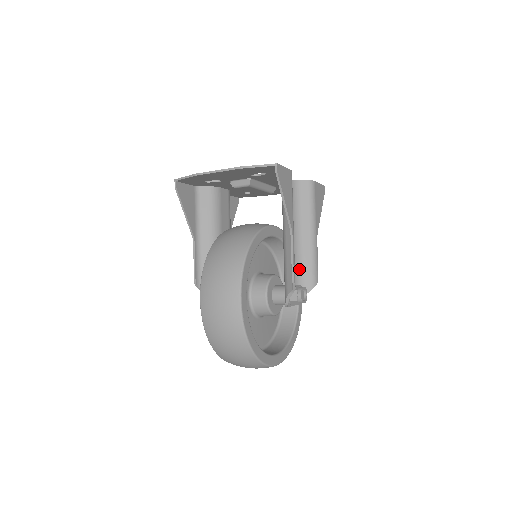
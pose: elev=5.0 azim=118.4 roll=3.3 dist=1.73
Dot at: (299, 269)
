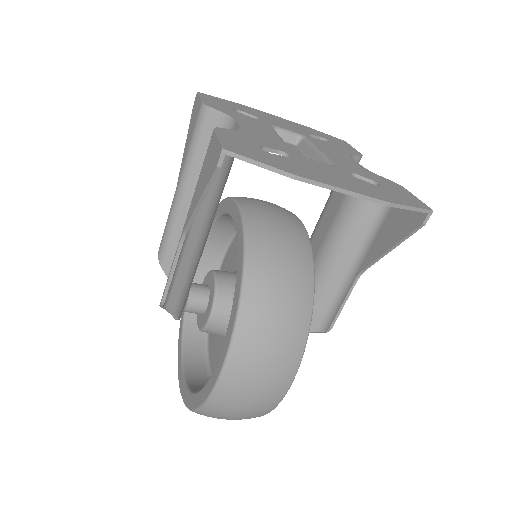
Dot at: occluded
